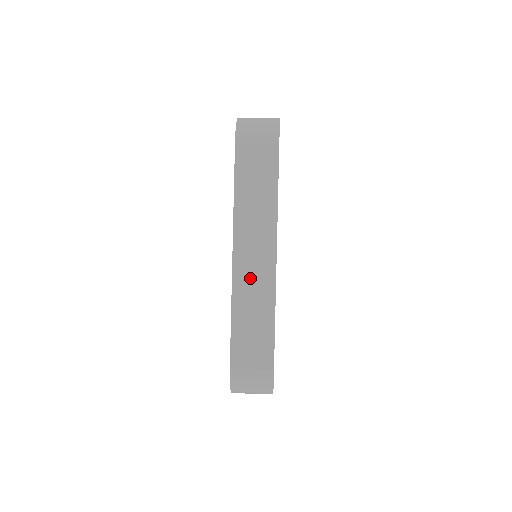
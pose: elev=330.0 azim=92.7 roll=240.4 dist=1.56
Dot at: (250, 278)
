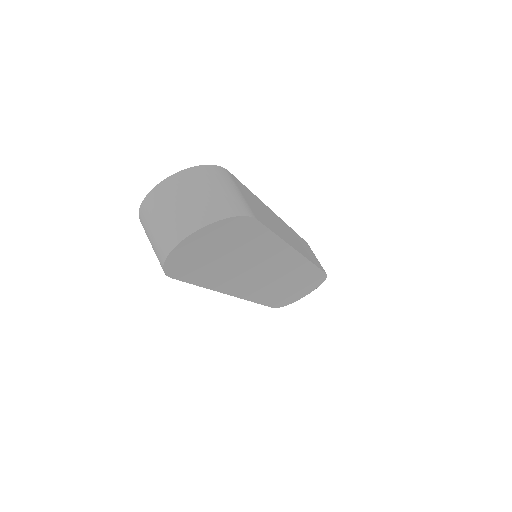
Dot at: occluded
